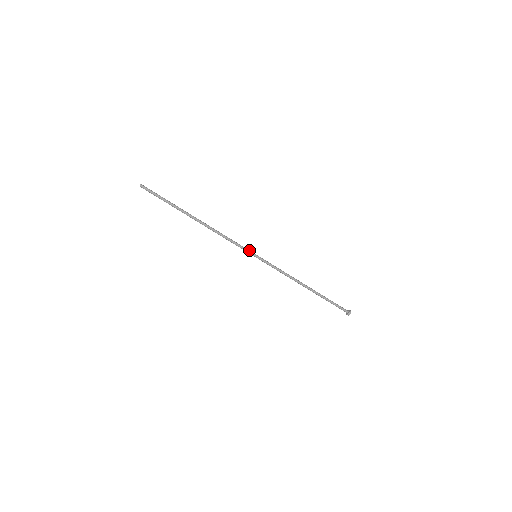
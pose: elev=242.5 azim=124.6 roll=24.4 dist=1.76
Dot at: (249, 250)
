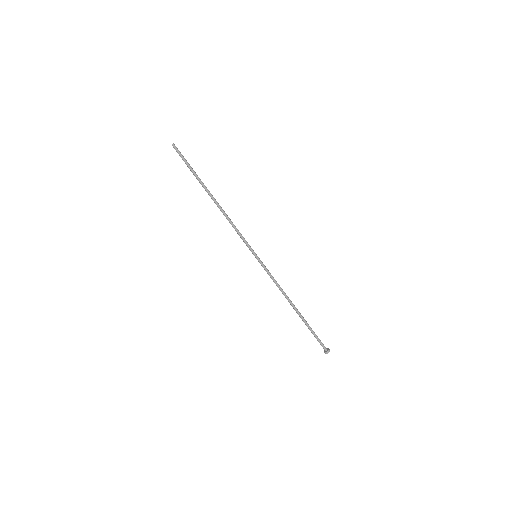
Dot at: (251, 248)
